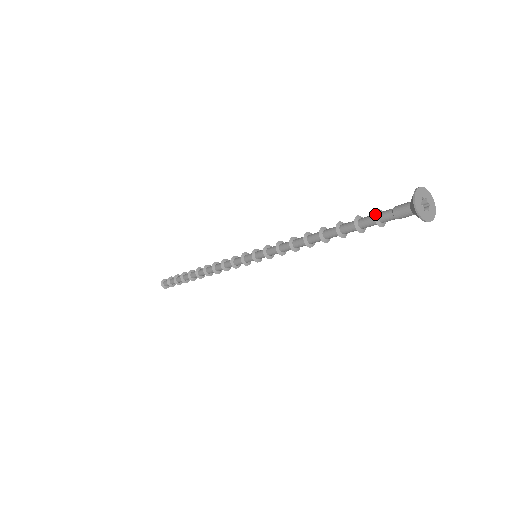
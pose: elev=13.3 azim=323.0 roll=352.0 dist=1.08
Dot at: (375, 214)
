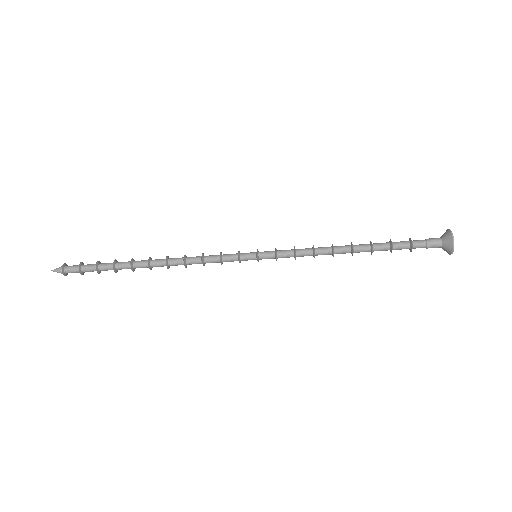
Dot at: (412, 245)
